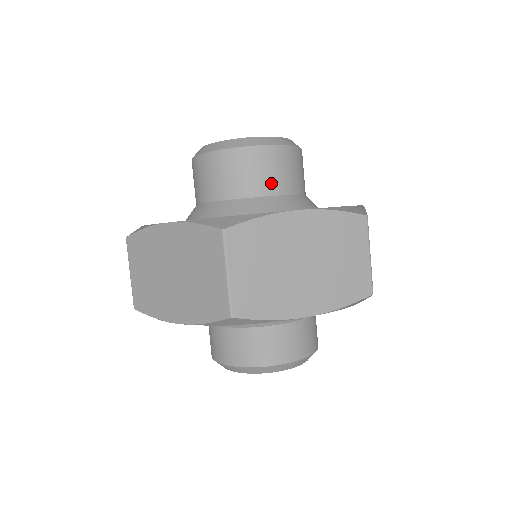
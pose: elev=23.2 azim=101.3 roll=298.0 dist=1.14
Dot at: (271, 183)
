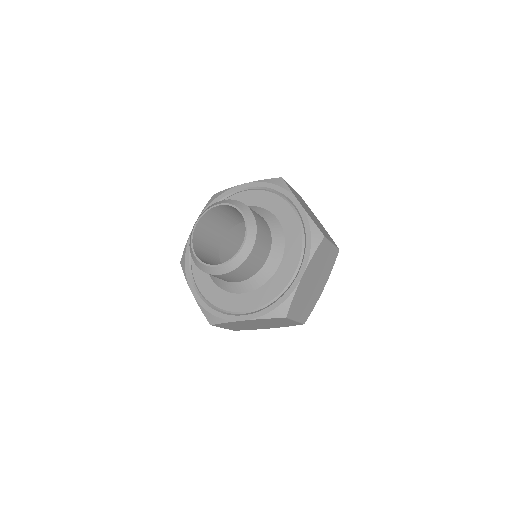
Dot at: (234, 280)
